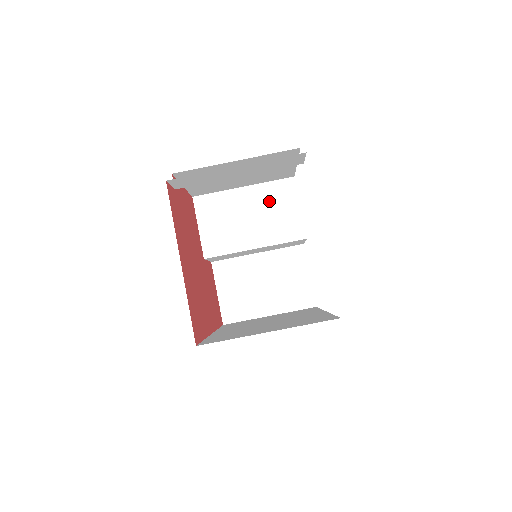
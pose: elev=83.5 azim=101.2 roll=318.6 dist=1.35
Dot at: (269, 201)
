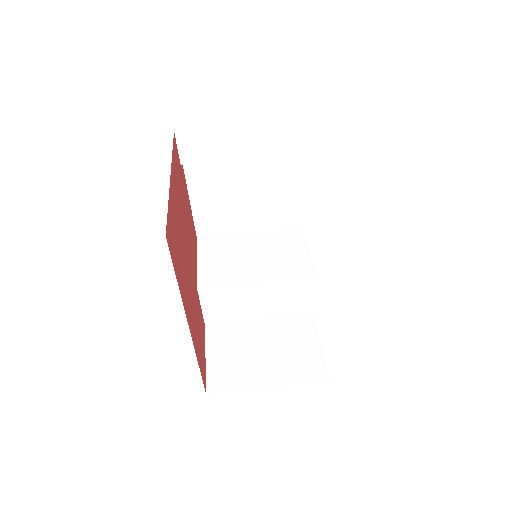
Dot at: (276, 245)
